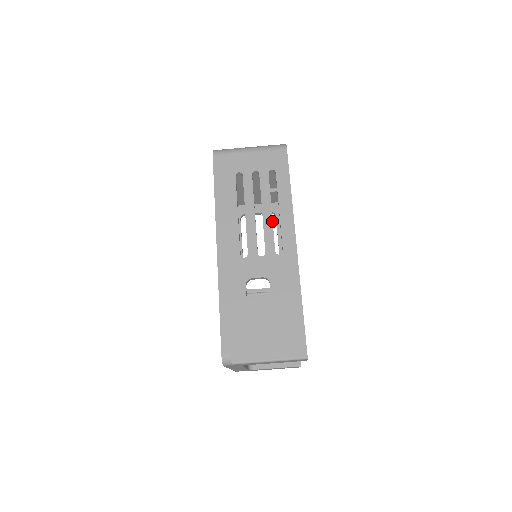
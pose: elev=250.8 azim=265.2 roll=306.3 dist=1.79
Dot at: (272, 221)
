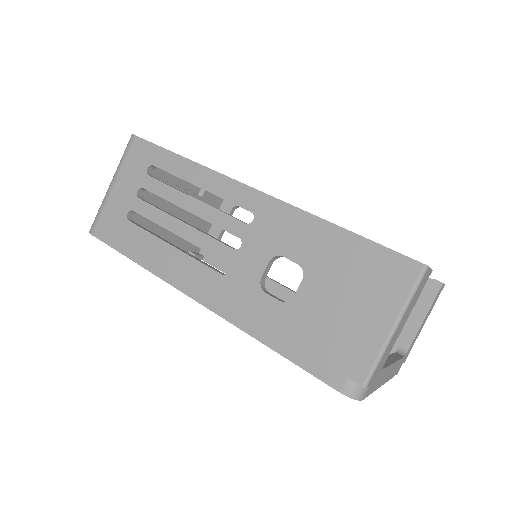
Dot at: (206, 205)
